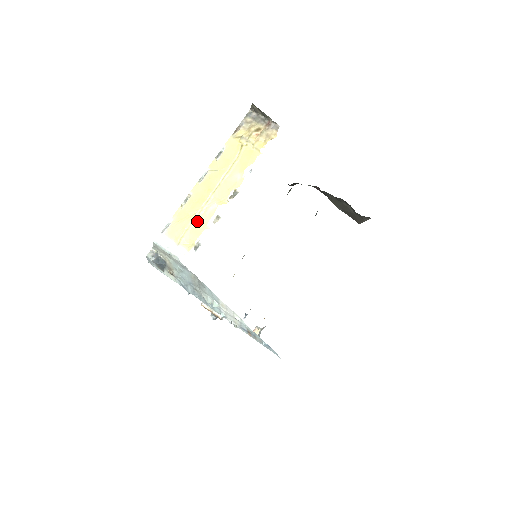
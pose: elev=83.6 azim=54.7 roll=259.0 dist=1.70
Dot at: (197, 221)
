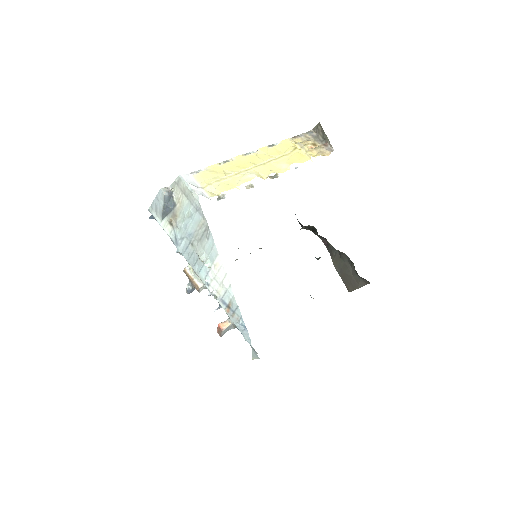
Dot at: (230, 179)
